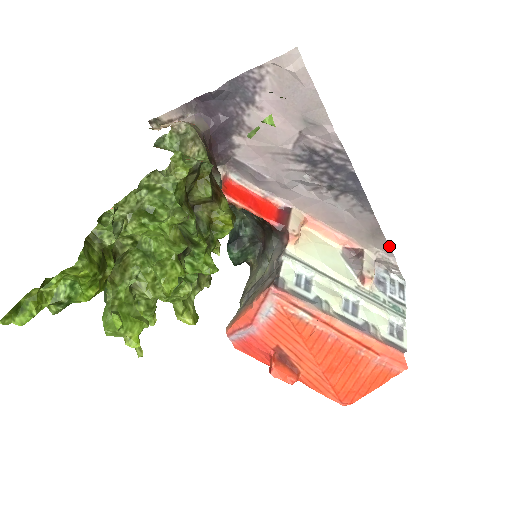
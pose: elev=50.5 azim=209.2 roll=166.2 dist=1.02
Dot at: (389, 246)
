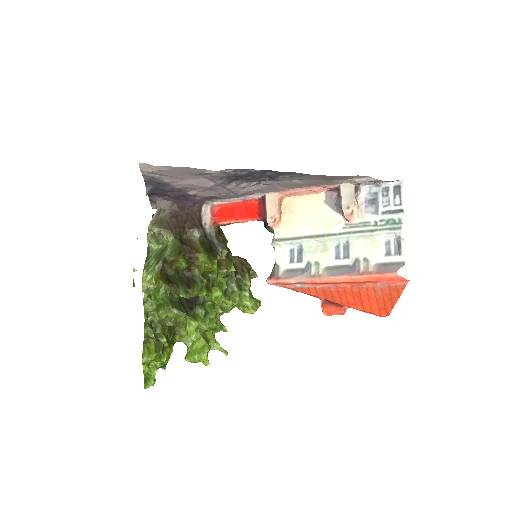
Dot at: (352, 176)
